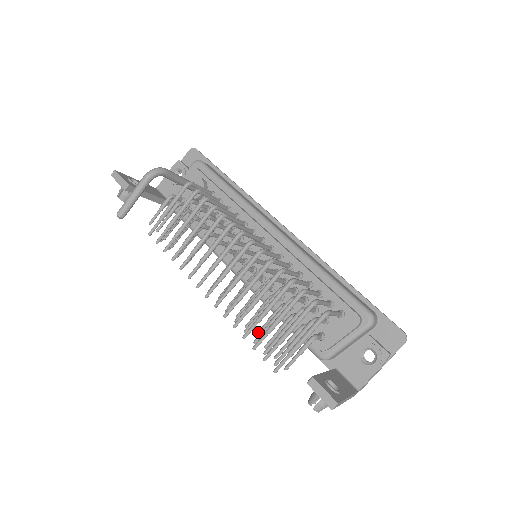
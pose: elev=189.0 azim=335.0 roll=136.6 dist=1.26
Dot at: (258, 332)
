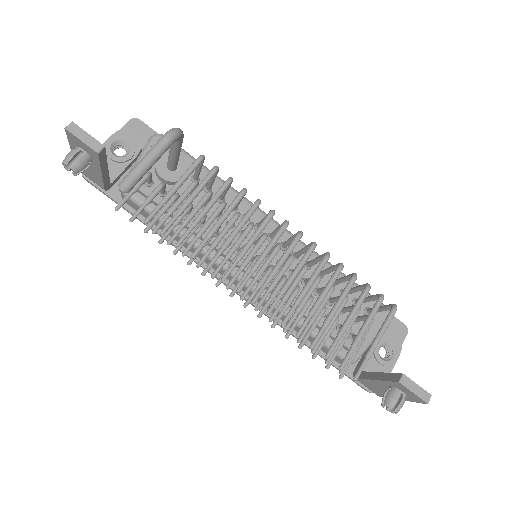
Dot at: (304, 341)
